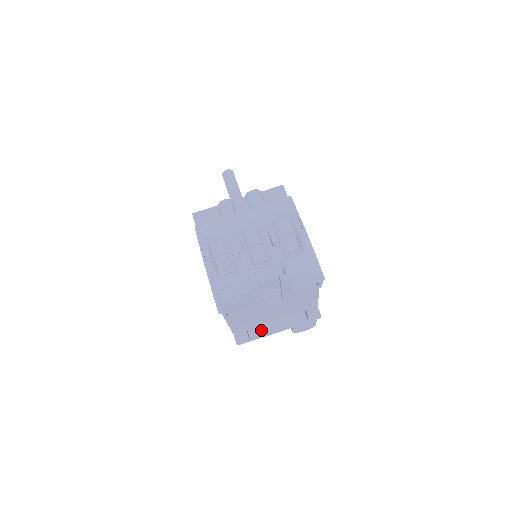
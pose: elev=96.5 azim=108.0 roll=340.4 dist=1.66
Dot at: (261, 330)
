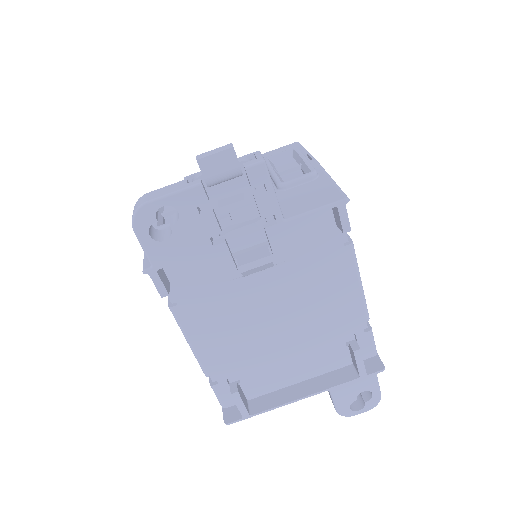
Dot at: (271, 396)
